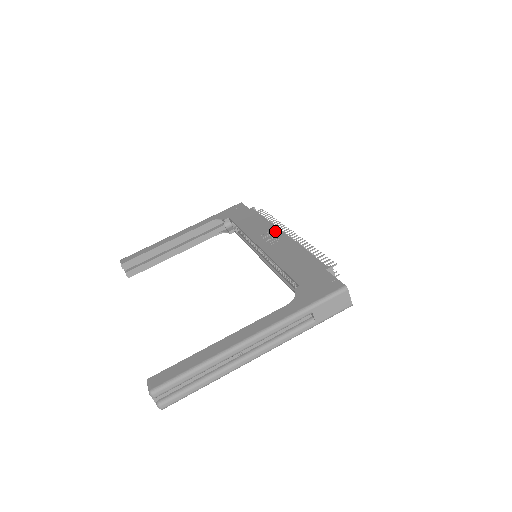
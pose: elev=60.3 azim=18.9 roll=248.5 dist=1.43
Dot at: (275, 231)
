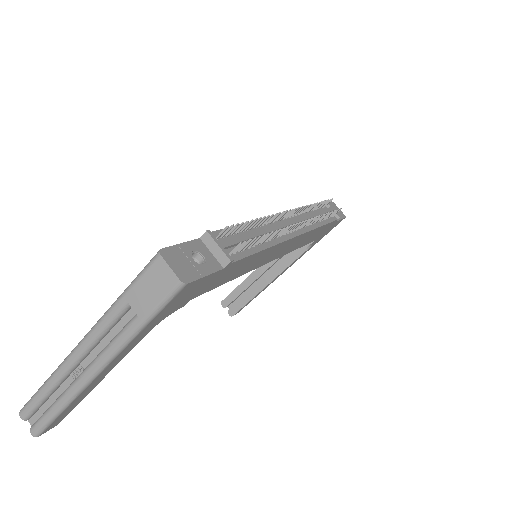
Dot at: occluded
